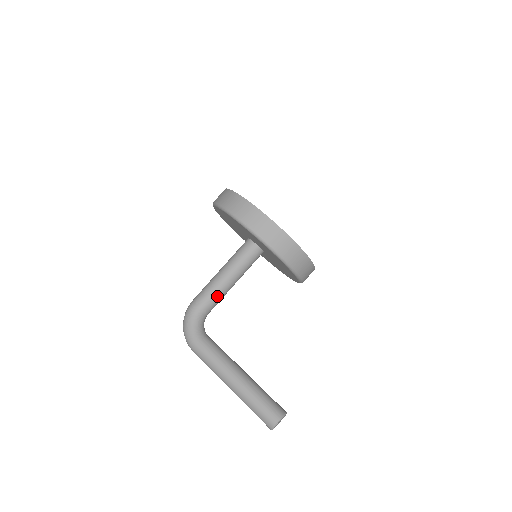
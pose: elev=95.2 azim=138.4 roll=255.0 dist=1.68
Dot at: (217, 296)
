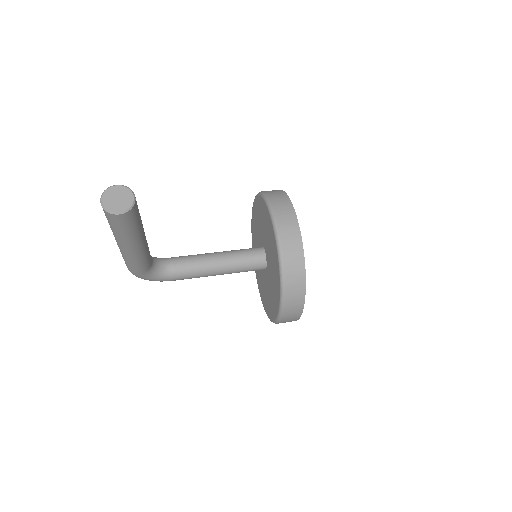
Dot at: (193, 256)
